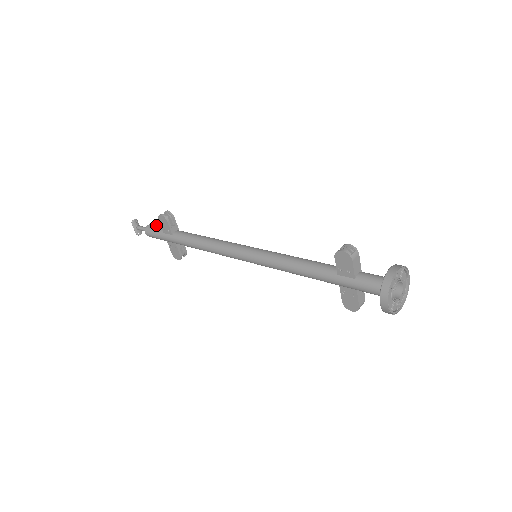
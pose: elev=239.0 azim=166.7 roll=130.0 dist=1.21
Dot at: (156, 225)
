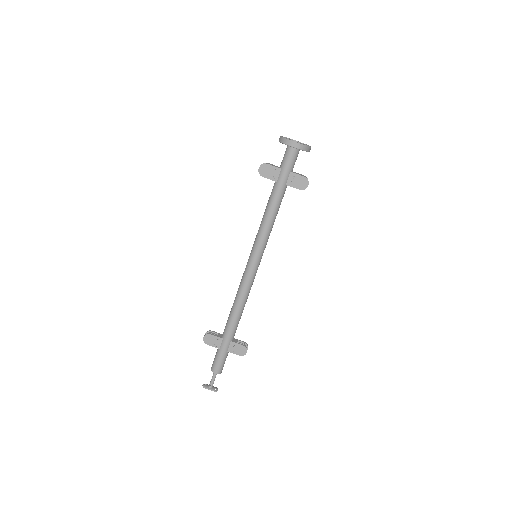
Dot at: occluded
